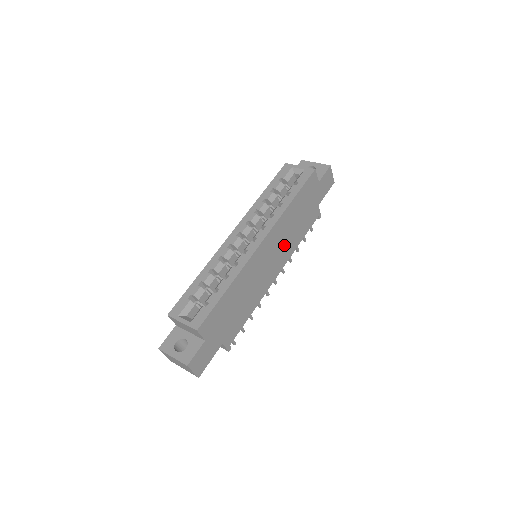
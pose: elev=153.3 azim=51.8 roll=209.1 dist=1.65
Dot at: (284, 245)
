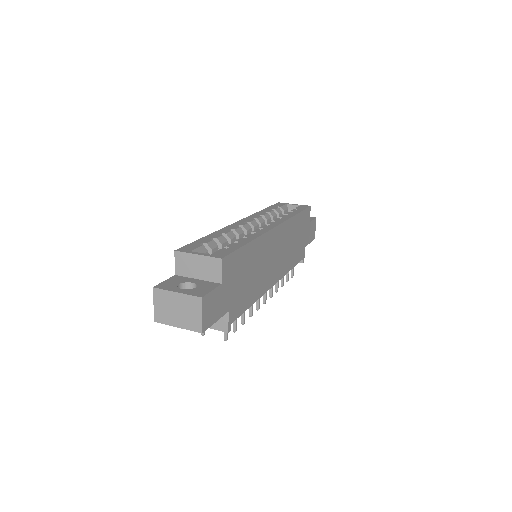
Dot at: (284, 255)
